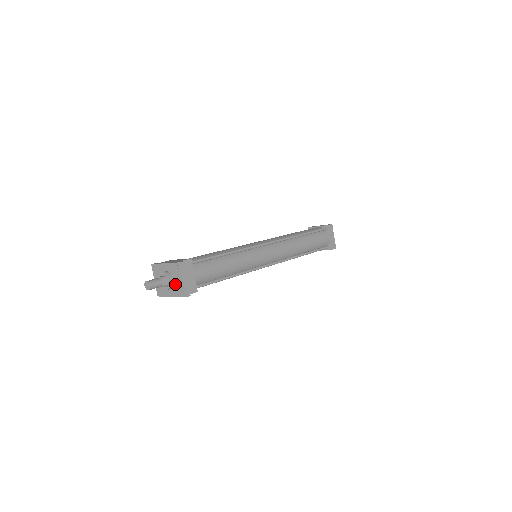
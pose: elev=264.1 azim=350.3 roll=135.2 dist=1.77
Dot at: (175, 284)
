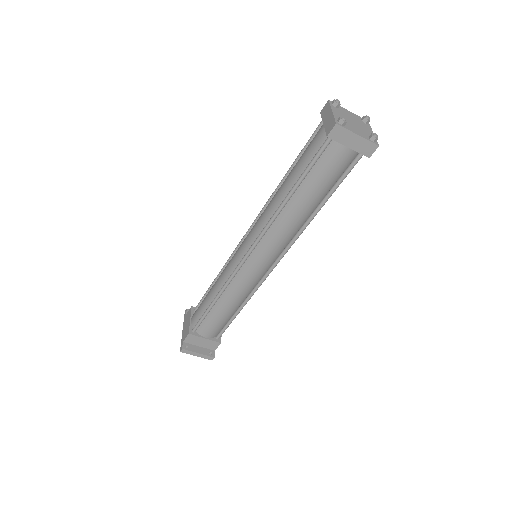
Dot at: occluded
